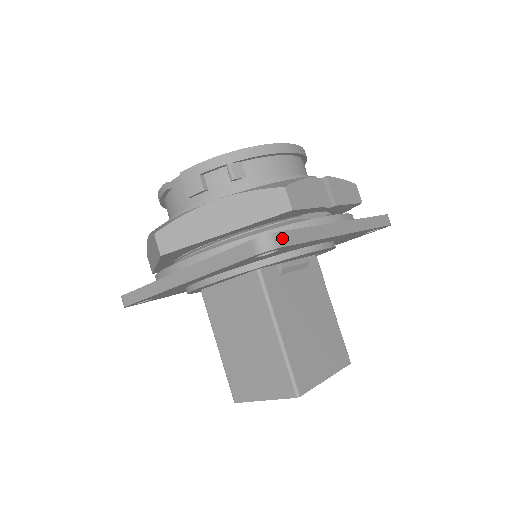
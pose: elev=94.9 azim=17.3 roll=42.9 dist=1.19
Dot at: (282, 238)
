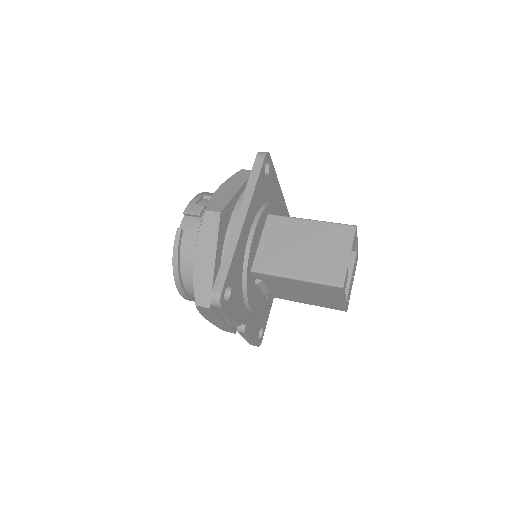
Dot at: occluded
